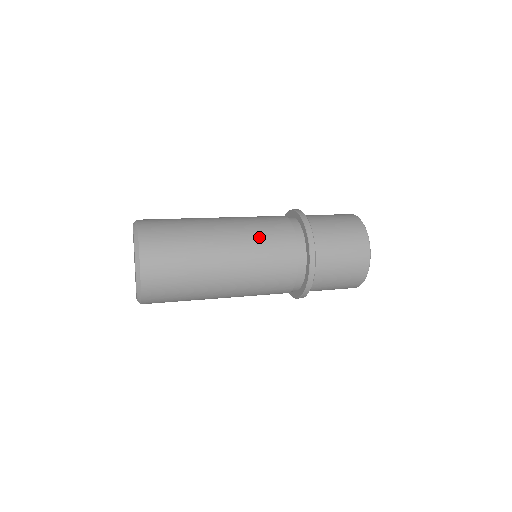
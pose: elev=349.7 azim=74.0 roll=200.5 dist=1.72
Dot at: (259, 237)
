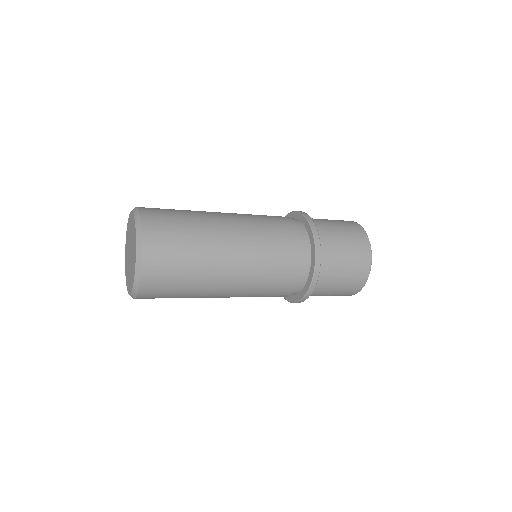
Dot at: (266, 238)
